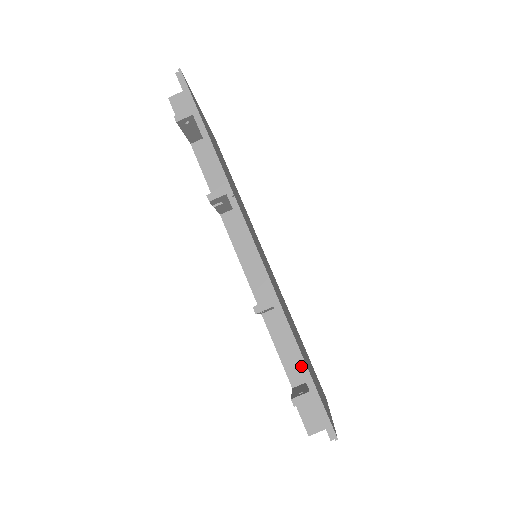
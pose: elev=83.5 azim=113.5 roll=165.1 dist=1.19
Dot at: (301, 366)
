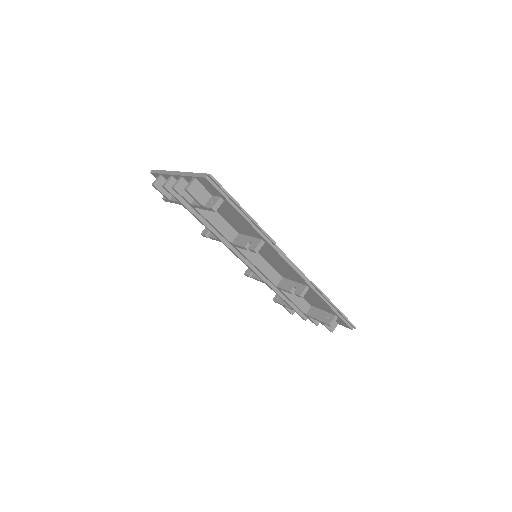
Dot at: (333, 308)
